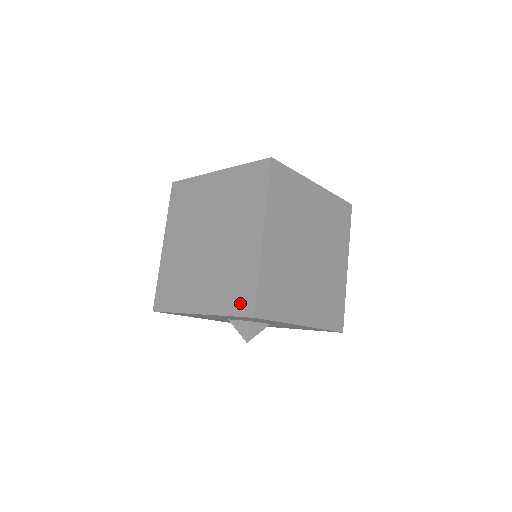
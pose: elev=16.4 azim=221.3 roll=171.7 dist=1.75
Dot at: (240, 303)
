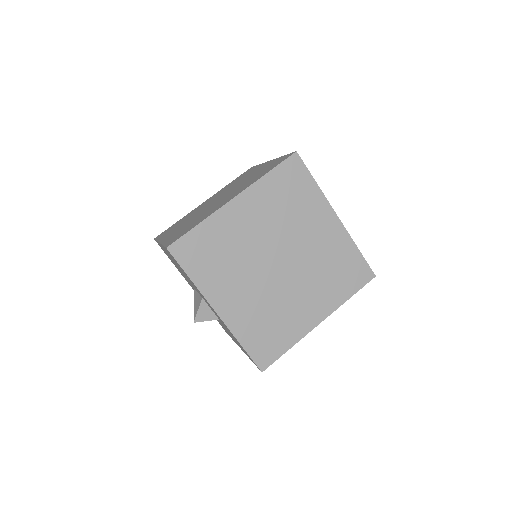
Dot at: (261, 350)
